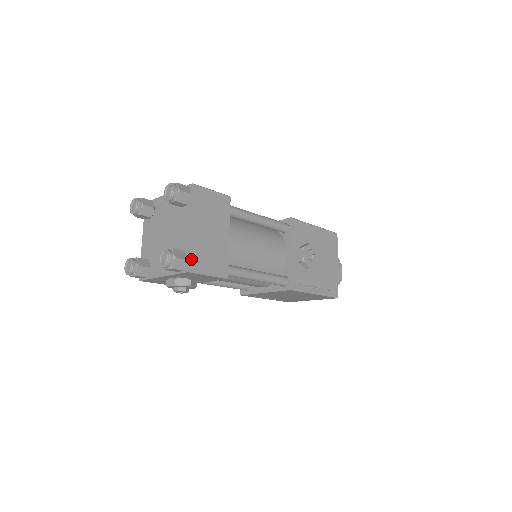
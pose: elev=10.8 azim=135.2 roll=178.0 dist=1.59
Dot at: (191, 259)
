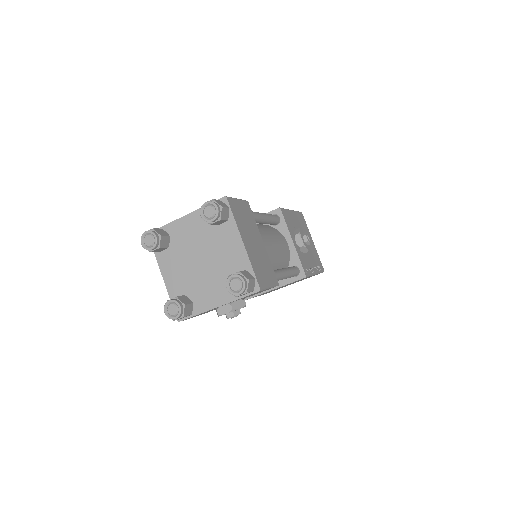
Dot at: (257, 276)
